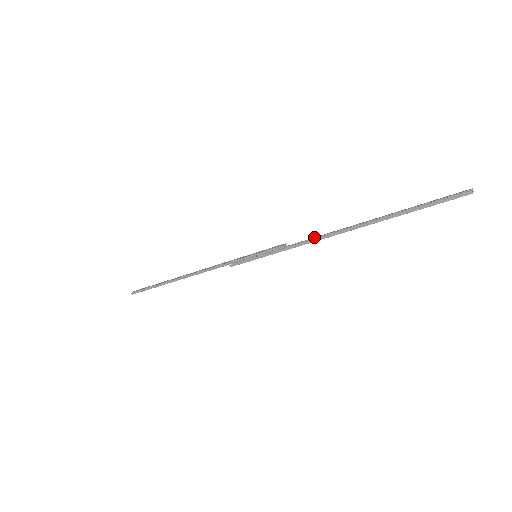
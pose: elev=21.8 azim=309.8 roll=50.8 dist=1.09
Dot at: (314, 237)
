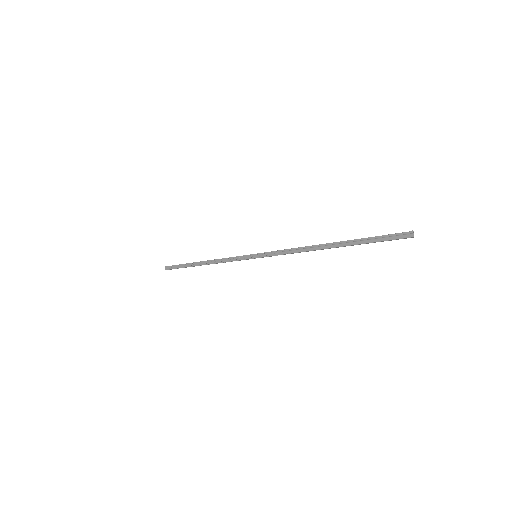
Dot at: (297, 248)
